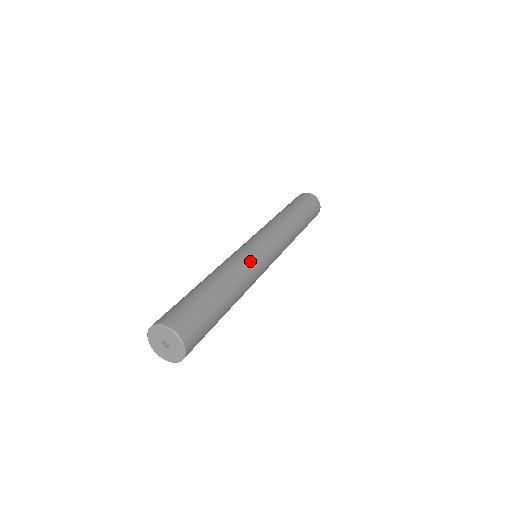
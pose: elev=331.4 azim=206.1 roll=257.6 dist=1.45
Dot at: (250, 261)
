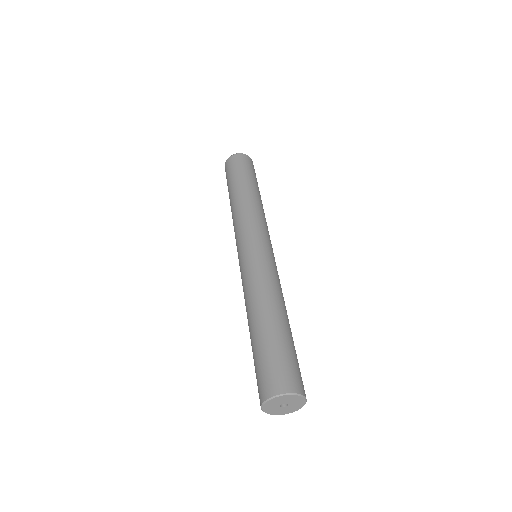
Dot at: (266, 270)
